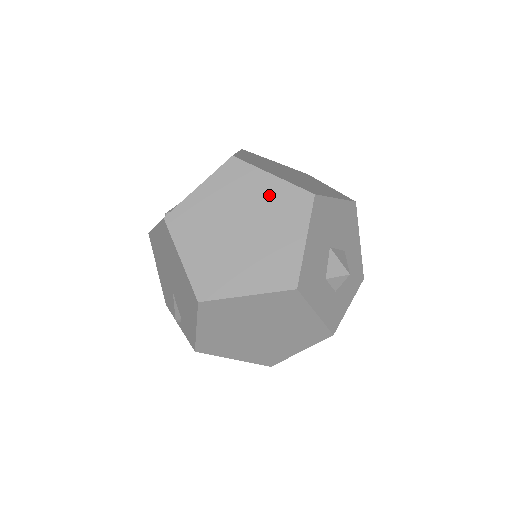
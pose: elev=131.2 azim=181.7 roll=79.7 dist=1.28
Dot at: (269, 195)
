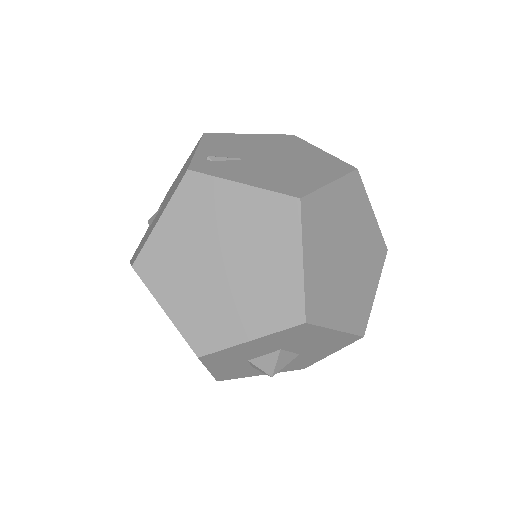
Dot at: (277, 272)
